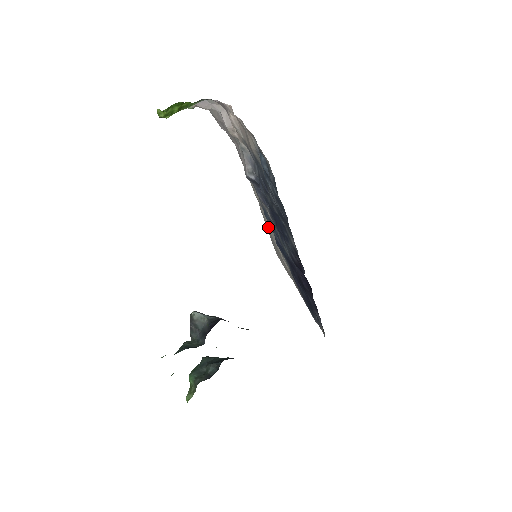
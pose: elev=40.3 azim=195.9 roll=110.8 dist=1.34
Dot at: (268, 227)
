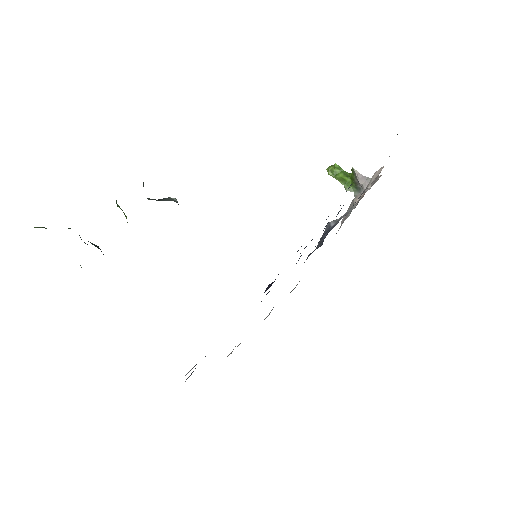
Dot at: occluded
